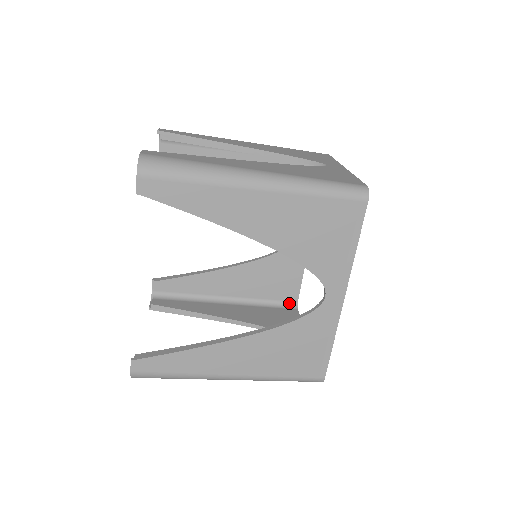
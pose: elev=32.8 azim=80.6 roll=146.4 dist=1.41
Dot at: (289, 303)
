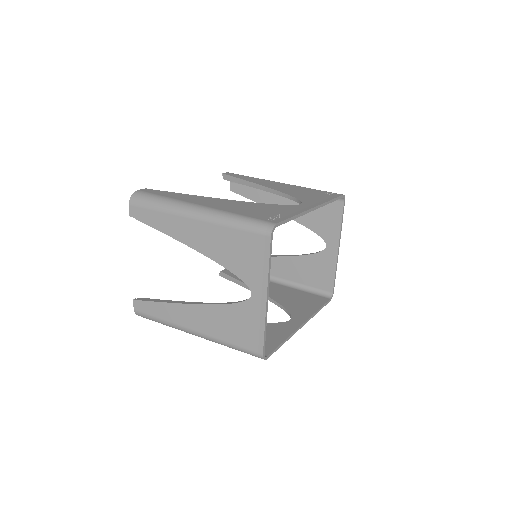
Dot at: occluded
